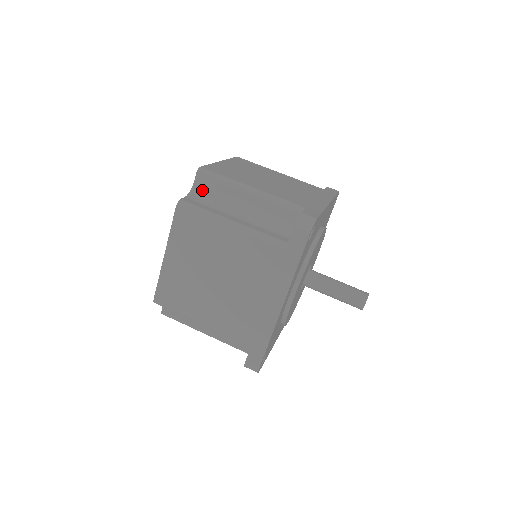
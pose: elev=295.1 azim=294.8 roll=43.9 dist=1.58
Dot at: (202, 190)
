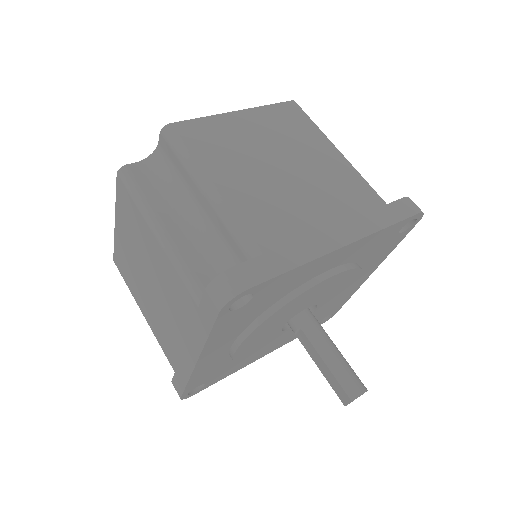
Dot at: (163, 159)
